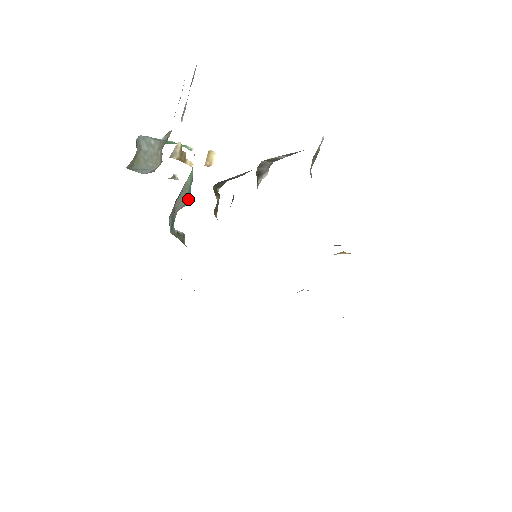
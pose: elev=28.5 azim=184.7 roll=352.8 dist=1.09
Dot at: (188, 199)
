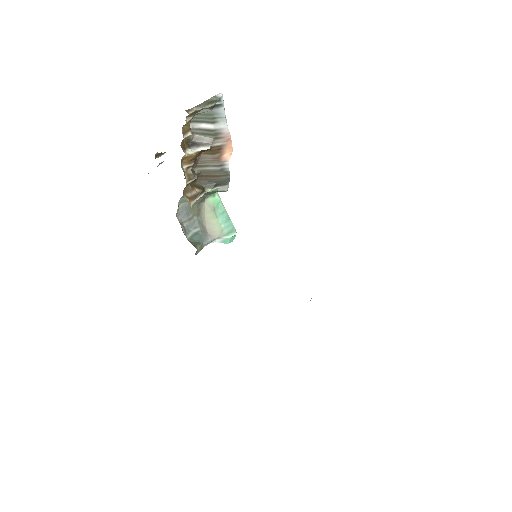
Dot at: (231, 232)
